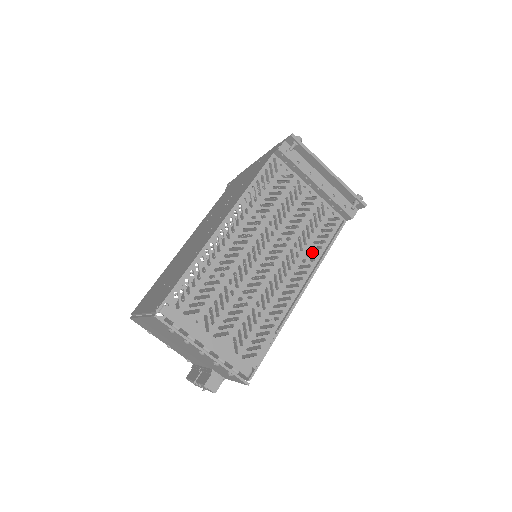
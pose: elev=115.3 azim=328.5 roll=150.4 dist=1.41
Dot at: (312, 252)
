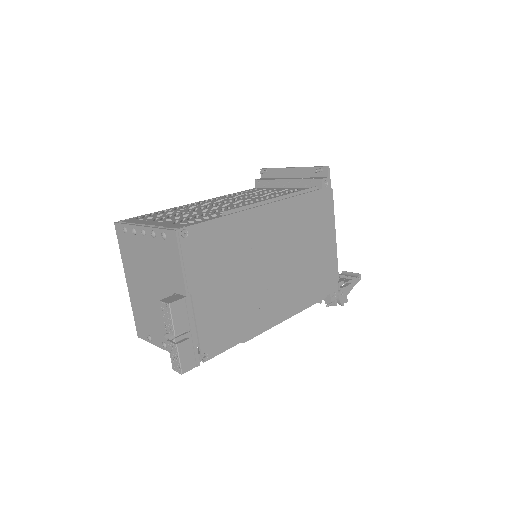
Dot at: occluded
